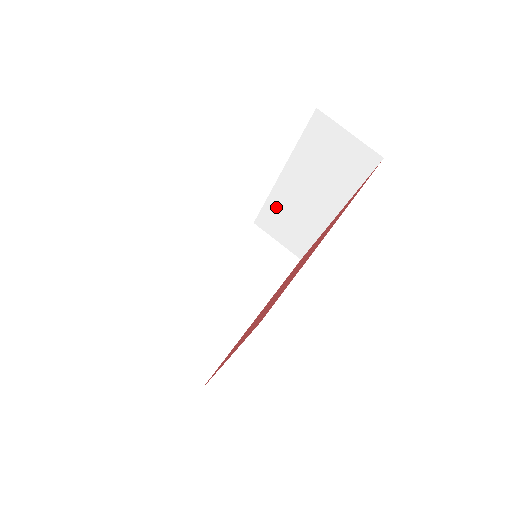
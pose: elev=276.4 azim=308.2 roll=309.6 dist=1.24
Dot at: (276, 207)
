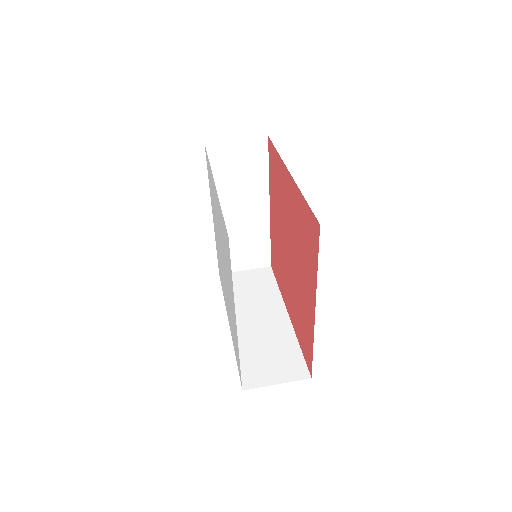
Dot at: occluded
